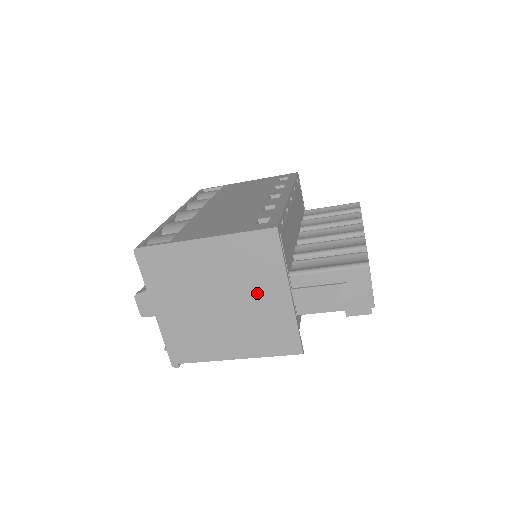
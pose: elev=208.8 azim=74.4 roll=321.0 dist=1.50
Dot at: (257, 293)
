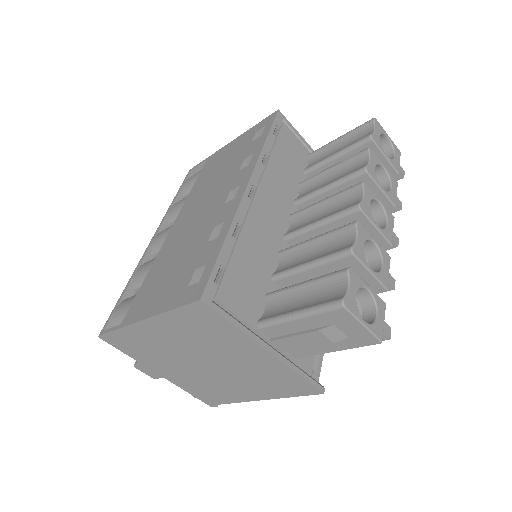
Dot at: (233, 354)
